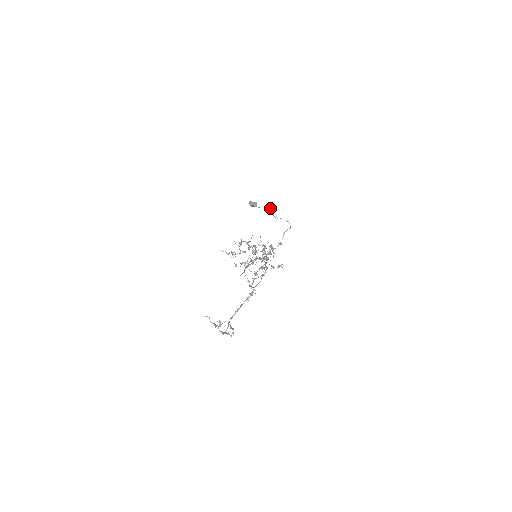
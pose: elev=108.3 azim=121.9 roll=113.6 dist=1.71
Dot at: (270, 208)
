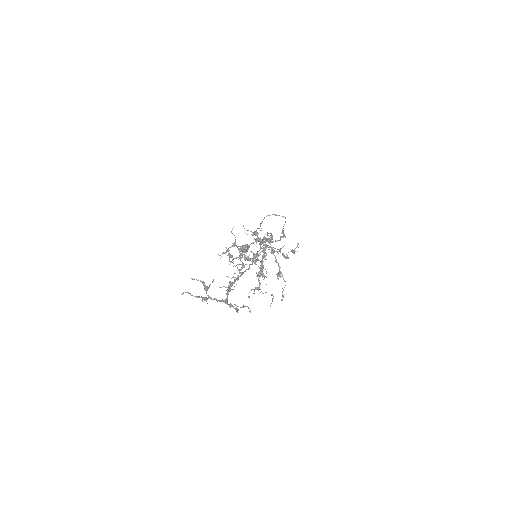
Dot at: (257, 228)
